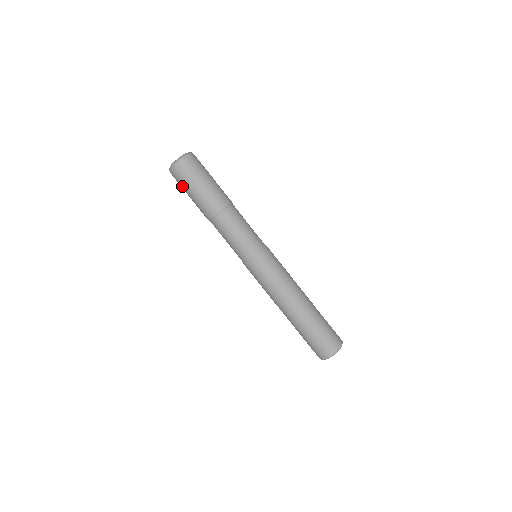
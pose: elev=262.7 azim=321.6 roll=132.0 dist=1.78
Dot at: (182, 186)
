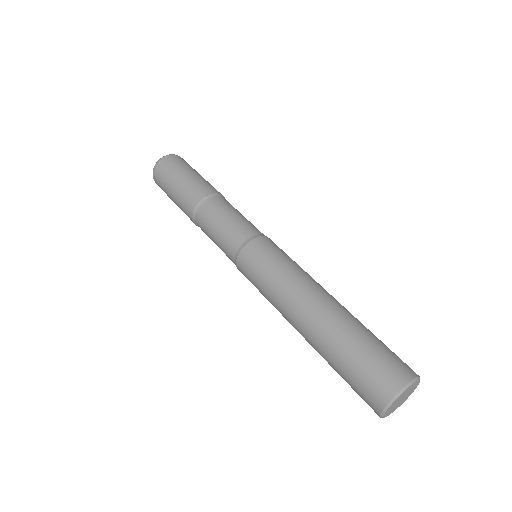
Dot at: (167, 176)
